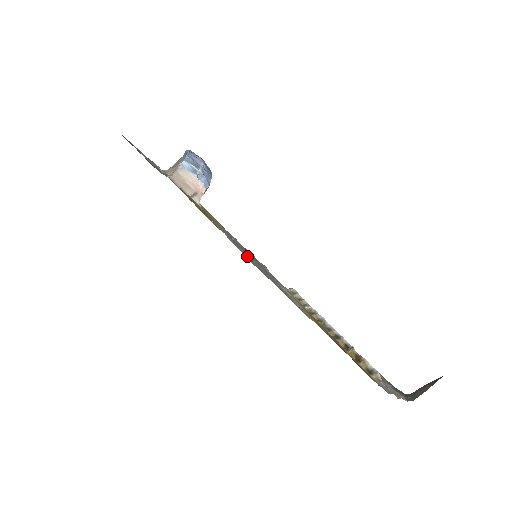
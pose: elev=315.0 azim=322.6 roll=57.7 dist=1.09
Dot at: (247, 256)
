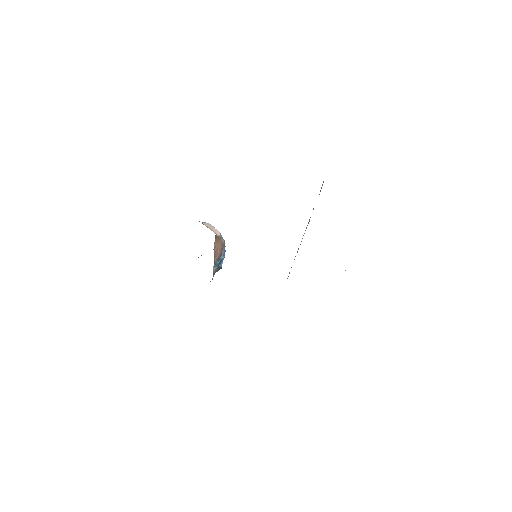
Dot at: occluded
